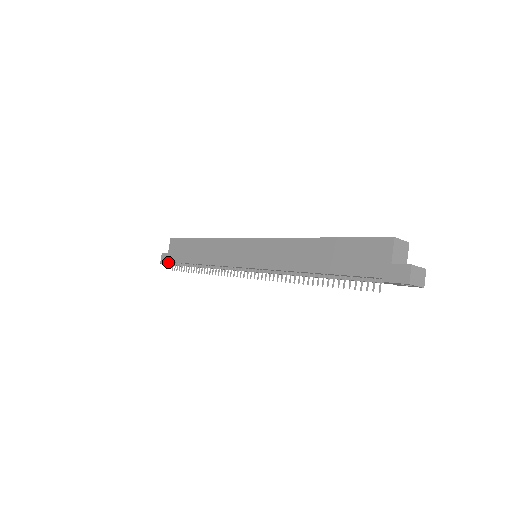
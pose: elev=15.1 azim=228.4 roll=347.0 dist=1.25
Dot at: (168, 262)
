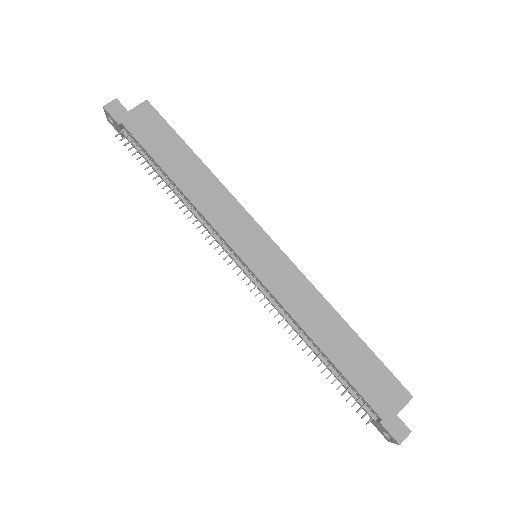
Dot at: (121, 122)
